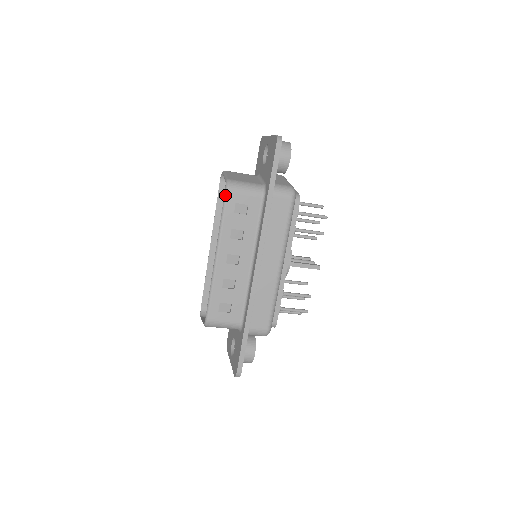
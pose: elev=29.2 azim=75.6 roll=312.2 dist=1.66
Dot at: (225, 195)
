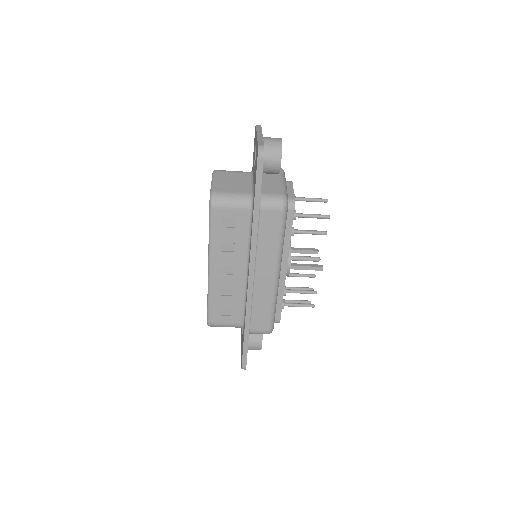
Dot at: (210, 211)
